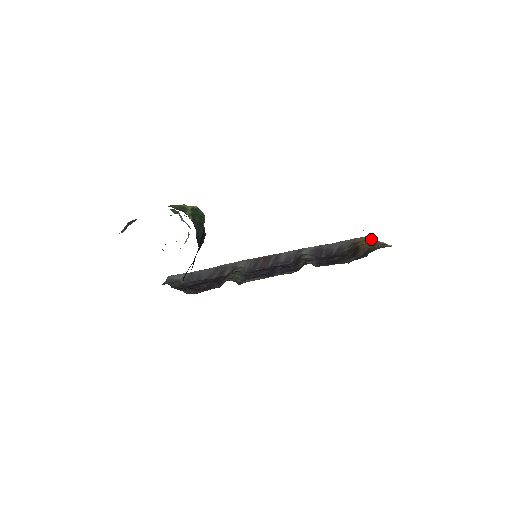
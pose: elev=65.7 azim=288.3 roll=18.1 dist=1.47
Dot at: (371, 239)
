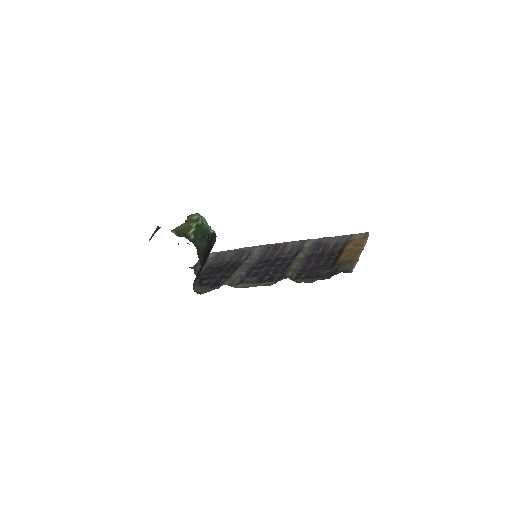
Dot at: (363, 239)
